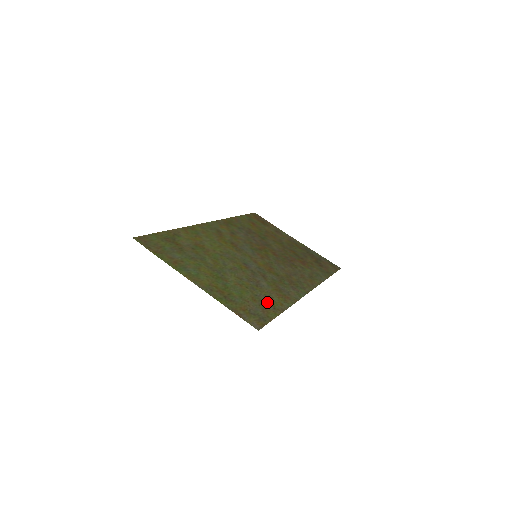
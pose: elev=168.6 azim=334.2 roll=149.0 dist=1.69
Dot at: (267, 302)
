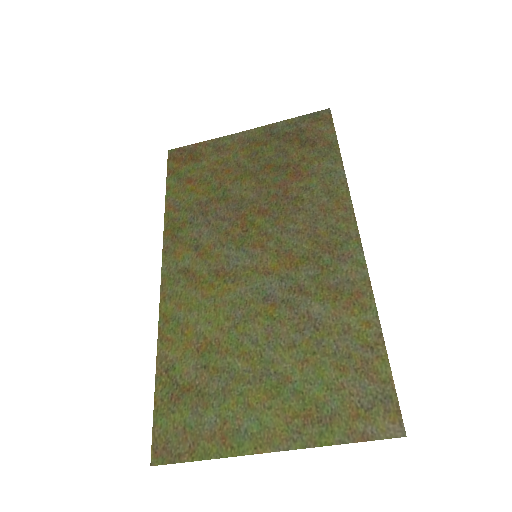
Dot at: (355, 348)
